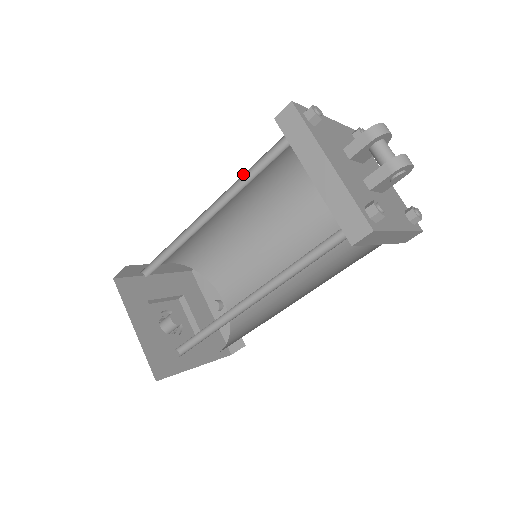
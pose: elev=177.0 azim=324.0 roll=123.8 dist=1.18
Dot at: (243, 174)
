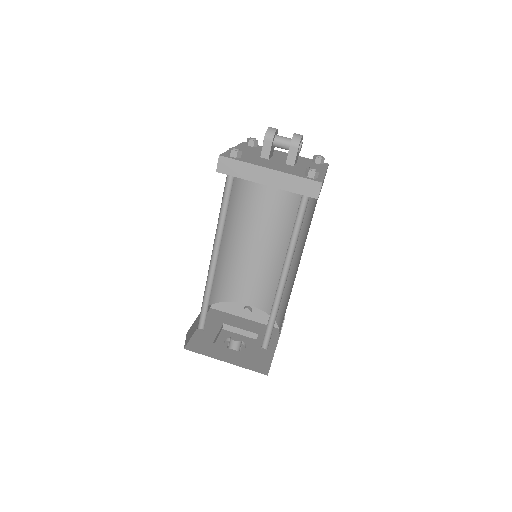
Dot at: (219, 216)
